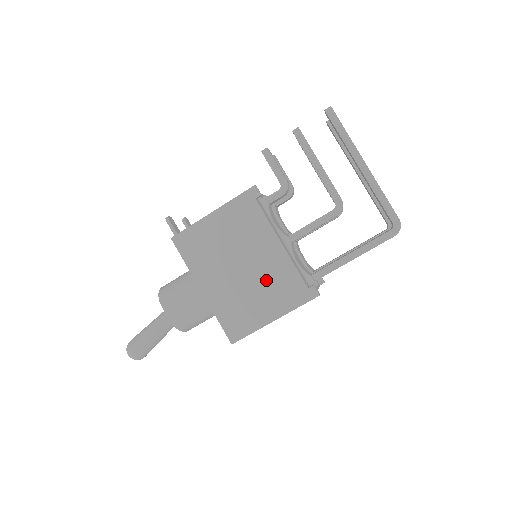
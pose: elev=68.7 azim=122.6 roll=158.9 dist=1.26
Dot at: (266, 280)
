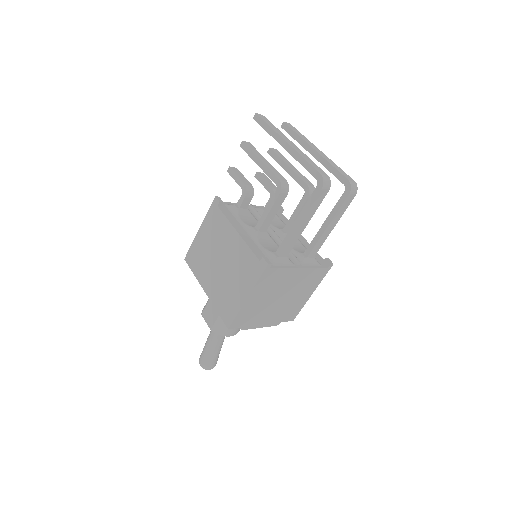
Dot at: (235, 266)
